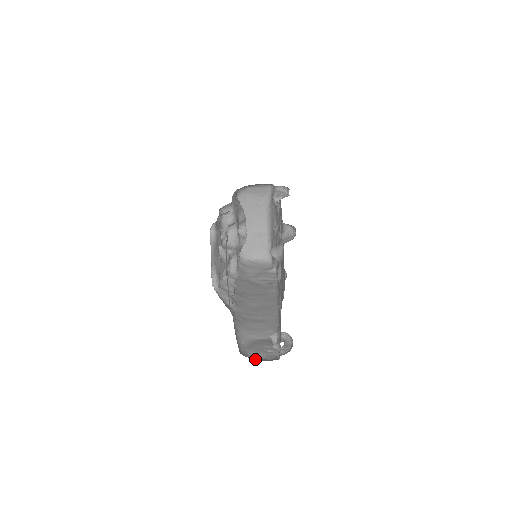
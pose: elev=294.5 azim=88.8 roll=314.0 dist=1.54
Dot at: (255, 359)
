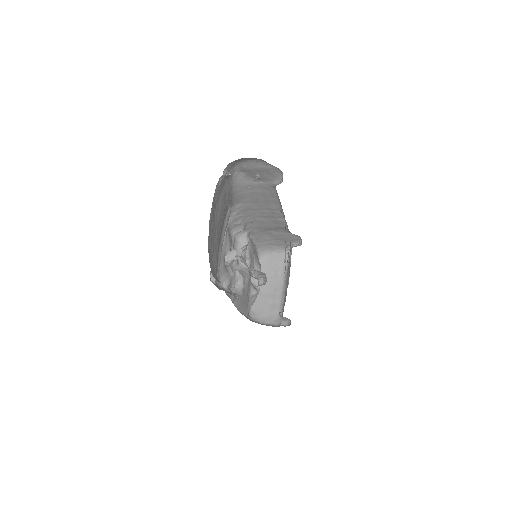
Dot at: occluded
